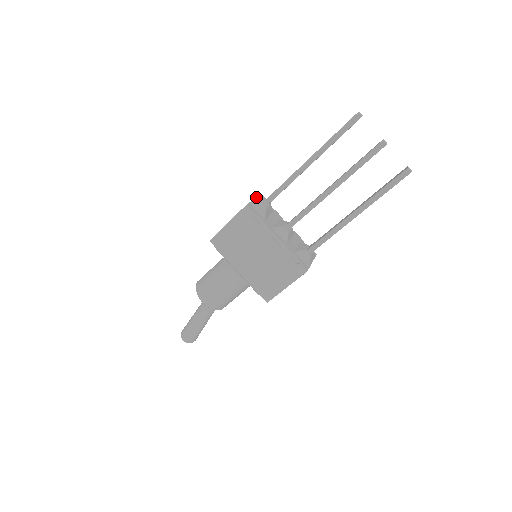
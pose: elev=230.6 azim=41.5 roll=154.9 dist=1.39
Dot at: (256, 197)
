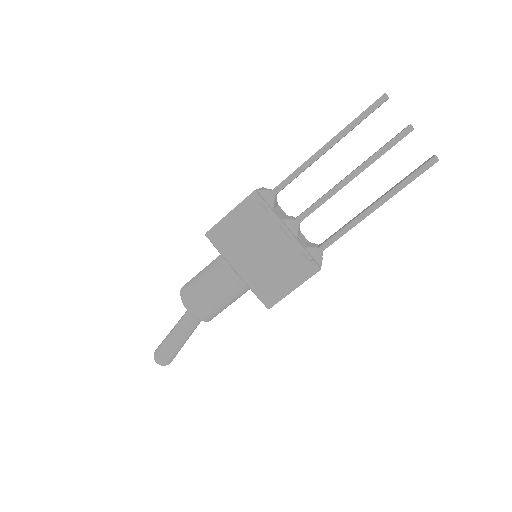
Dot at: (261, 188)
